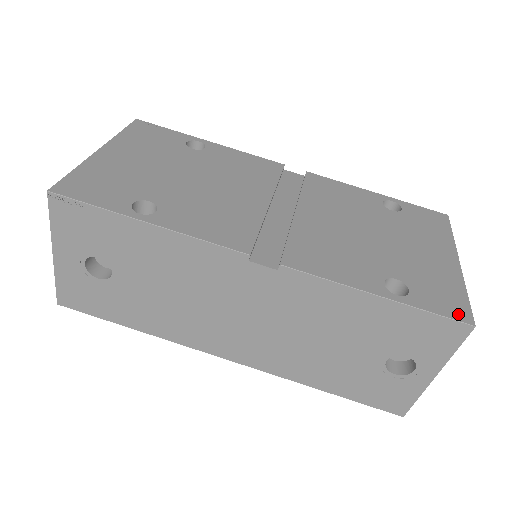
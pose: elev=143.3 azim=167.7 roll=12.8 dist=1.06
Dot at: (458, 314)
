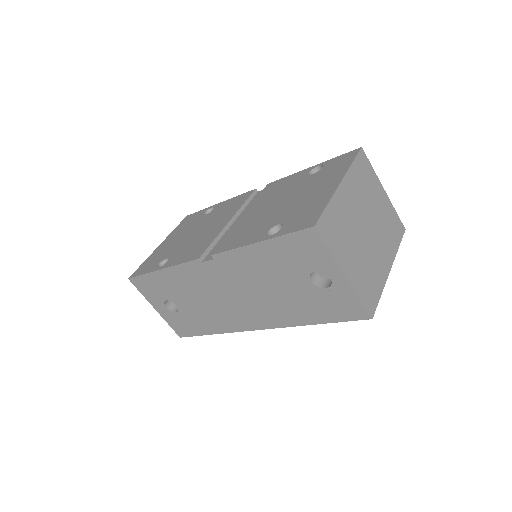
Dot at: (307, 225)
